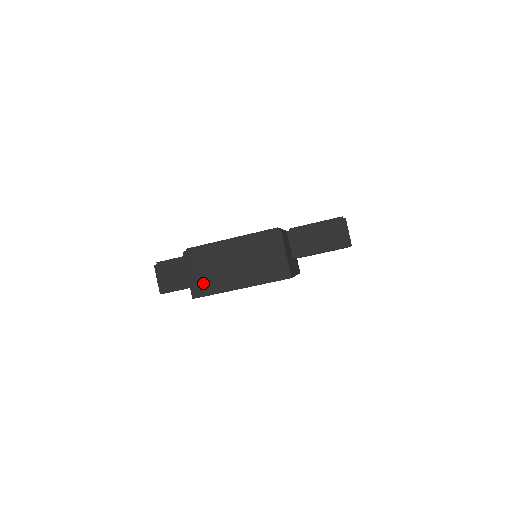
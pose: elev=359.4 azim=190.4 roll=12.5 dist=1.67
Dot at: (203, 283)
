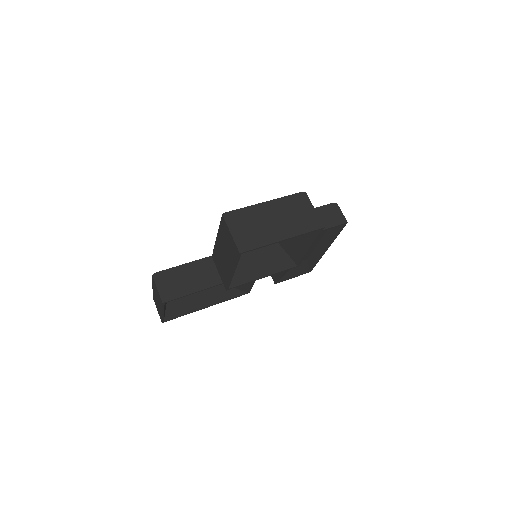
Dot at: (247, 238)
